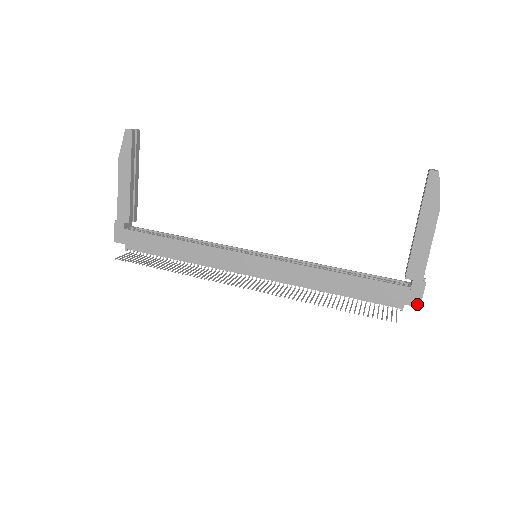
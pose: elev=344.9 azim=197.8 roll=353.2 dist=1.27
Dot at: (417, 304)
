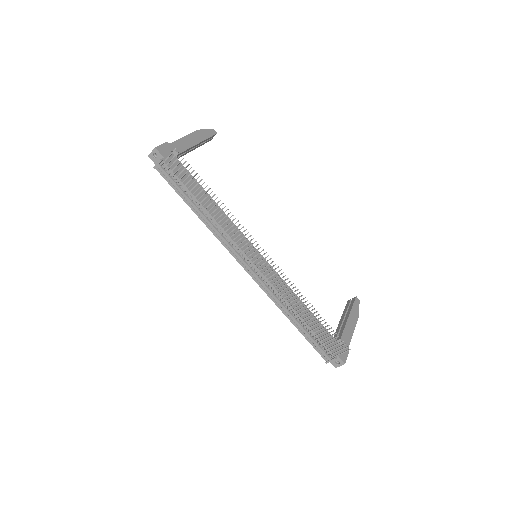
Dot at: (344, 360)
